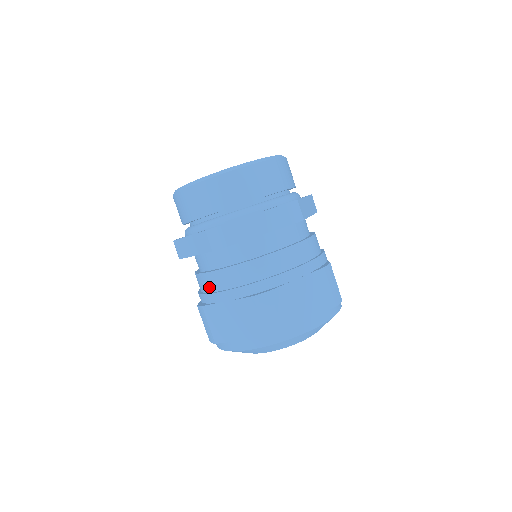
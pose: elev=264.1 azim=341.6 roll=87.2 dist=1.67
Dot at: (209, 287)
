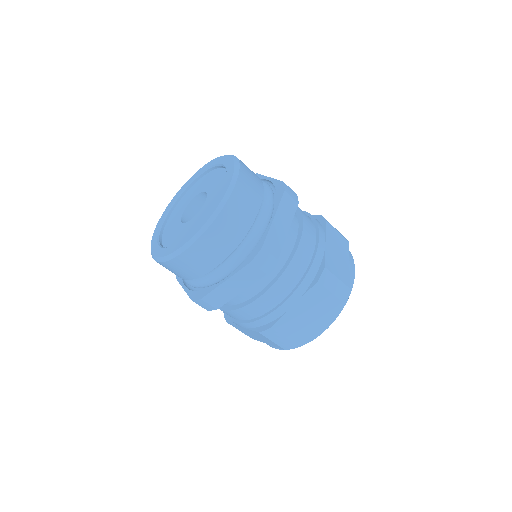
Dot at: occluded
